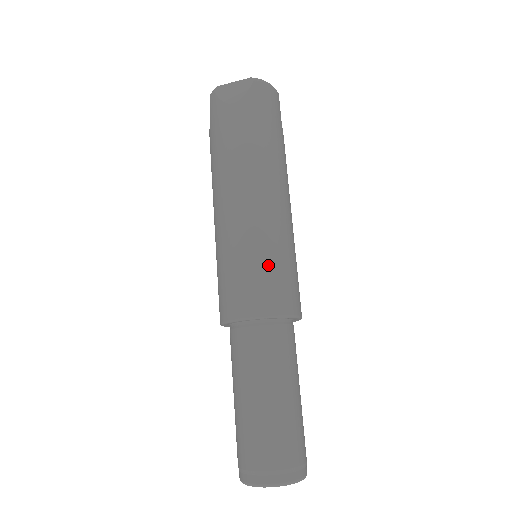
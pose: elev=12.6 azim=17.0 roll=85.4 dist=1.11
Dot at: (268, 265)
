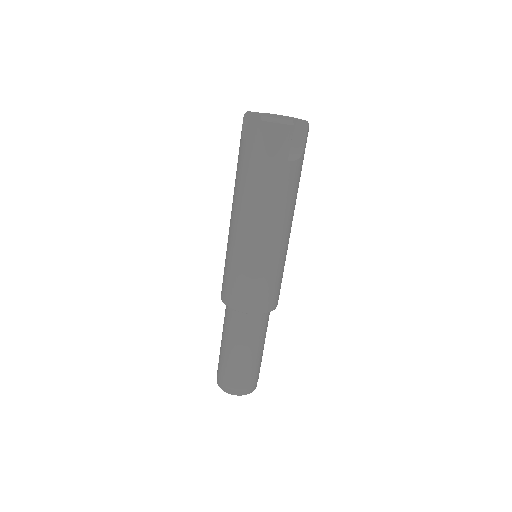
Dot at: (238, 277)
